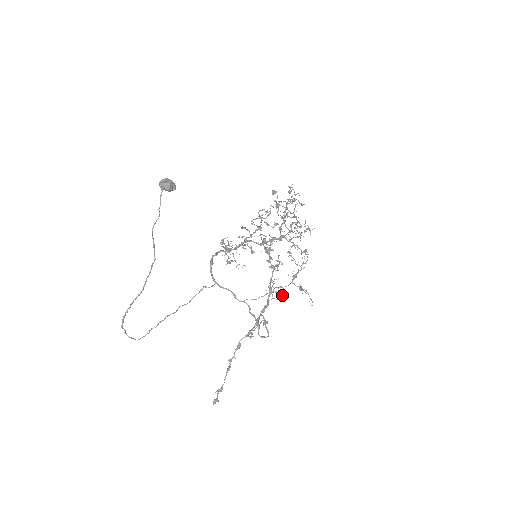
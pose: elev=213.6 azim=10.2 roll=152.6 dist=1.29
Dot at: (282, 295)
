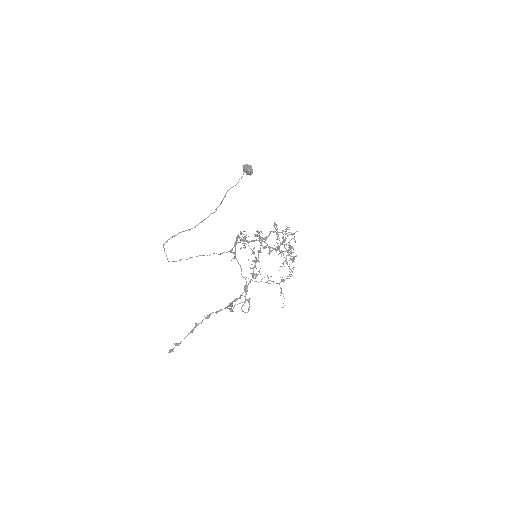
Dot at: (249, 298)
